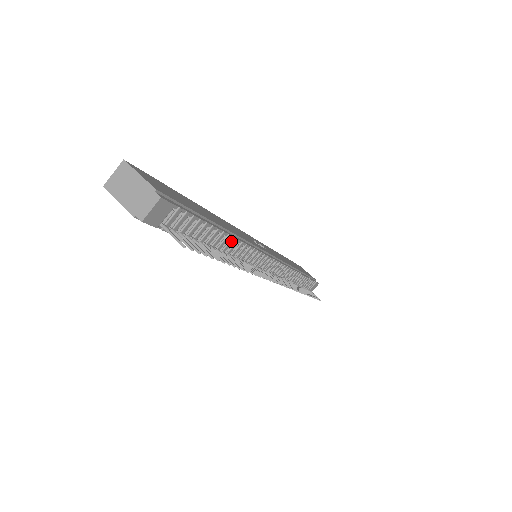
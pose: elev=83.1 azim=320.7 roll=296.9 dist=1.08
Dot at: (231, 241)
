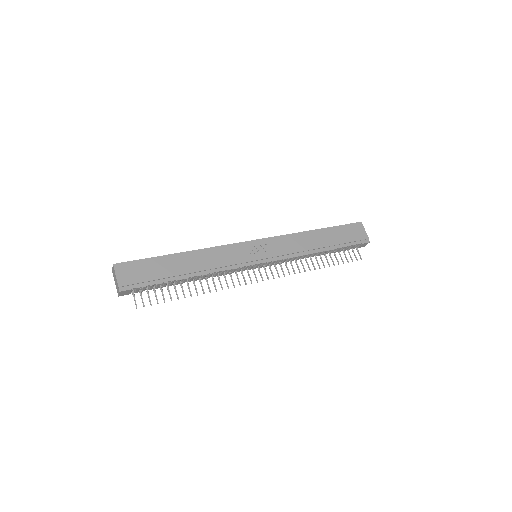
Dot at: (198, 277)
